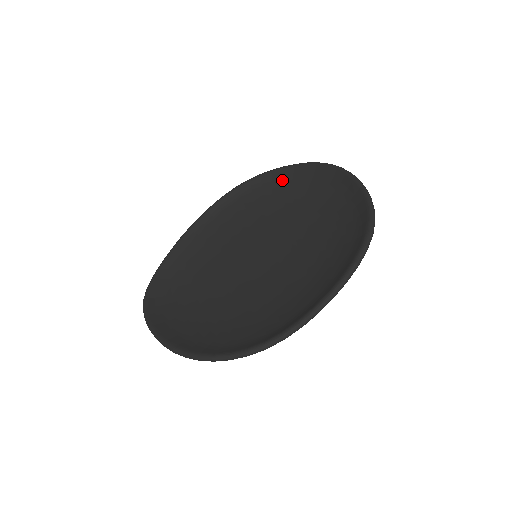
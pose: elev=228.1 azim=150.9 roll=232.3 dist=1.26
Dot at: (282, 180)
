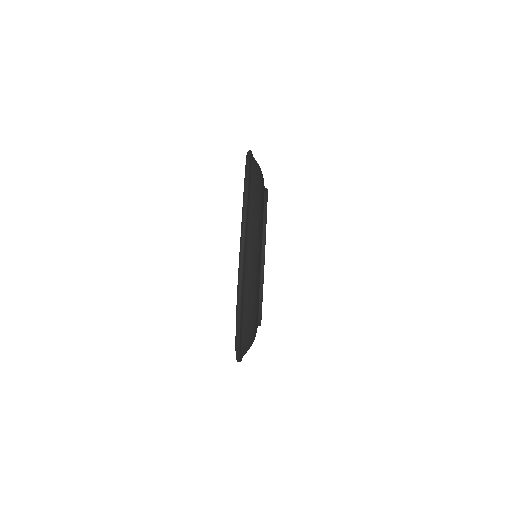
Dot at: occluded
